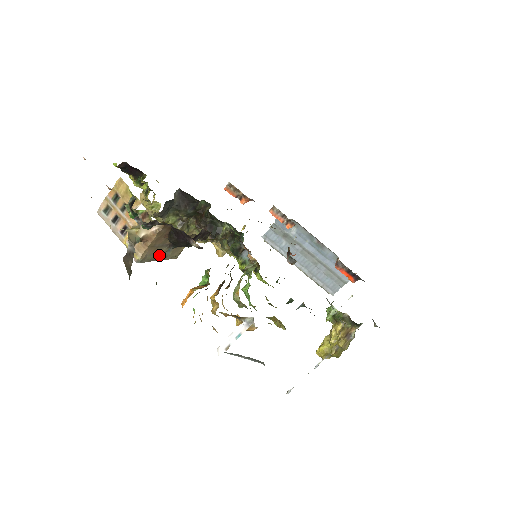
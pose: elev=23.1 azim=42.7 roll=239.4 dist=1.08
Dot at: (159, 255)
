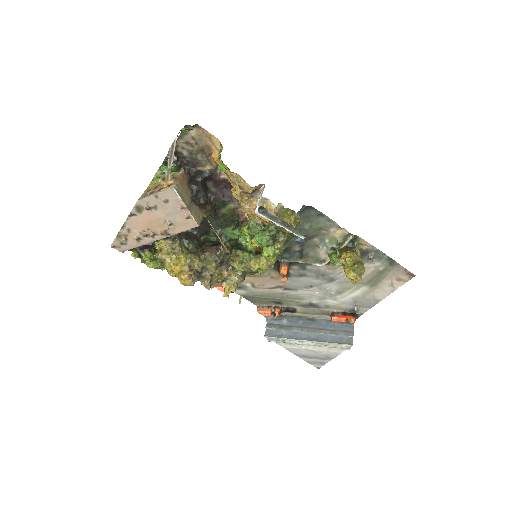
Dot at: (187, 201)
